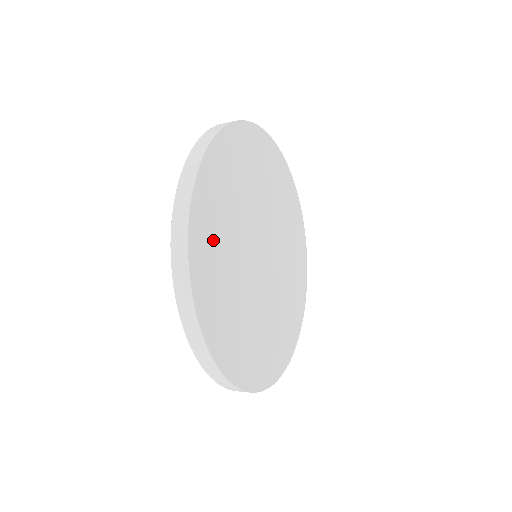
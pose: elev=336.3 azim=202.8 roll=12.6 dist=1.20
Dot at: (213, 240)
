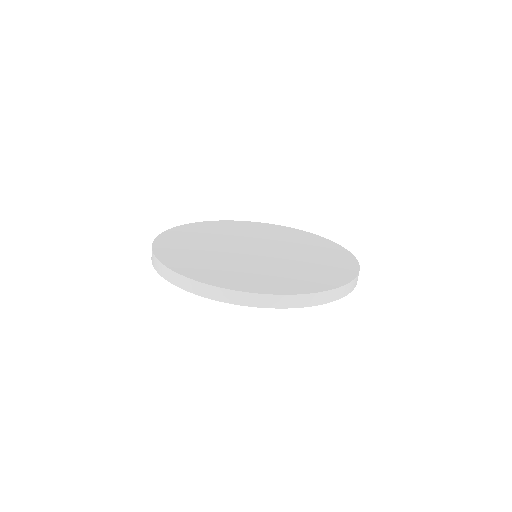
Dot at: (189, 236)
